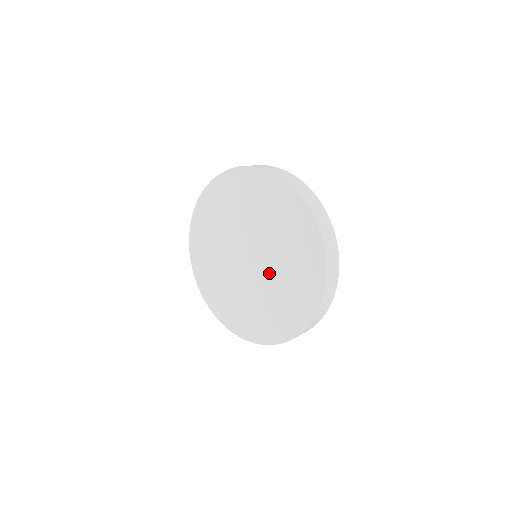
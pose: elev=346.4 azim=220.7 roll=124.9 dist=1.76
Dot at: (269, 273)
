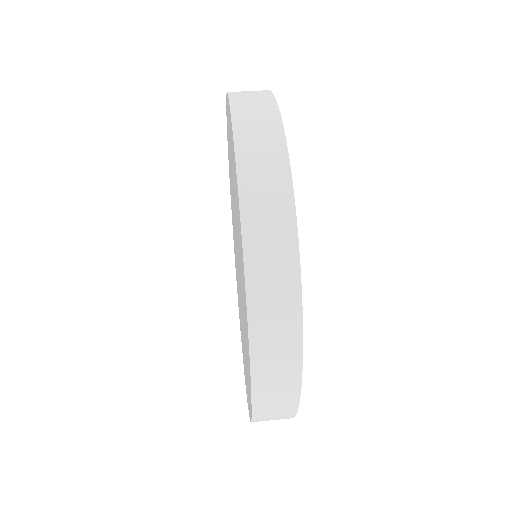
Dot at: occluded
